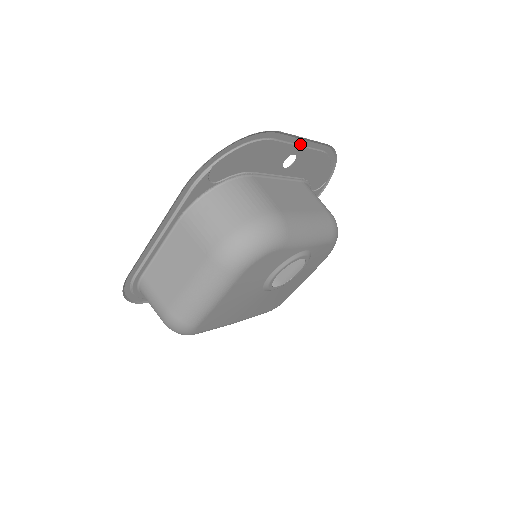
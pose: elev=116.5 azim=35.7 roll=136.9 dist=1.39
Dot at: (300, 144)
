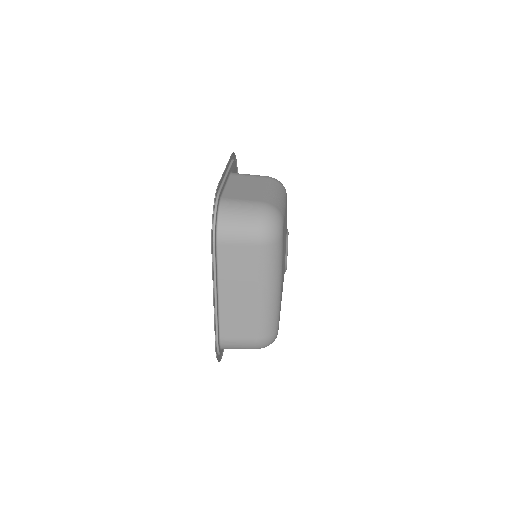
Dot at: occluded
